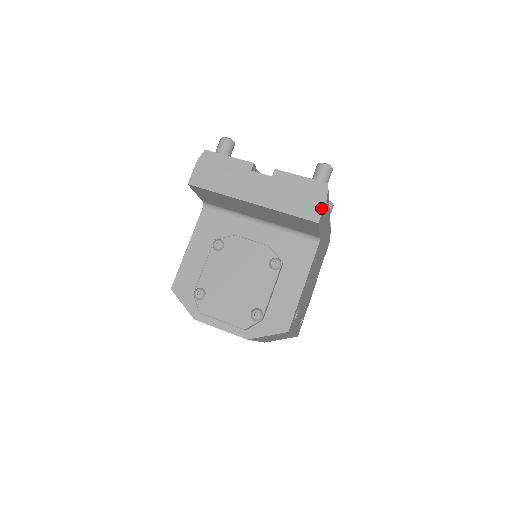
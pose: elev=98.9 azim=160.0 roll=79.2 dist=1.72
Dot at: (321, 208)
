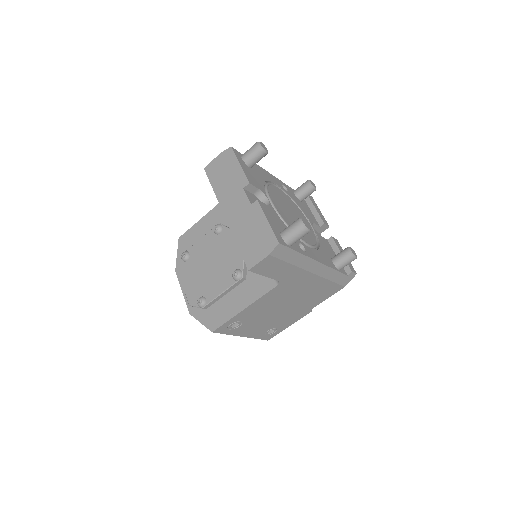
Dot at: (259, 260)
